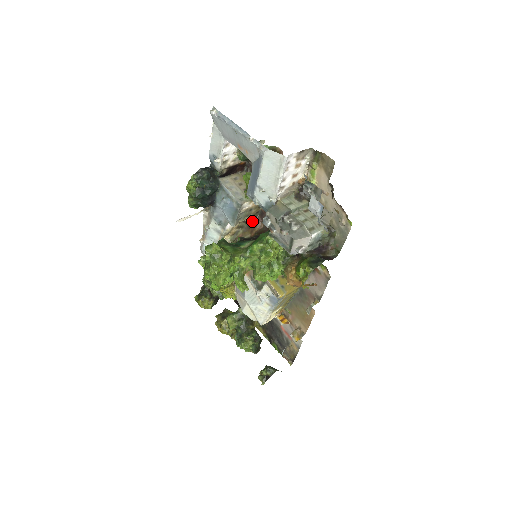
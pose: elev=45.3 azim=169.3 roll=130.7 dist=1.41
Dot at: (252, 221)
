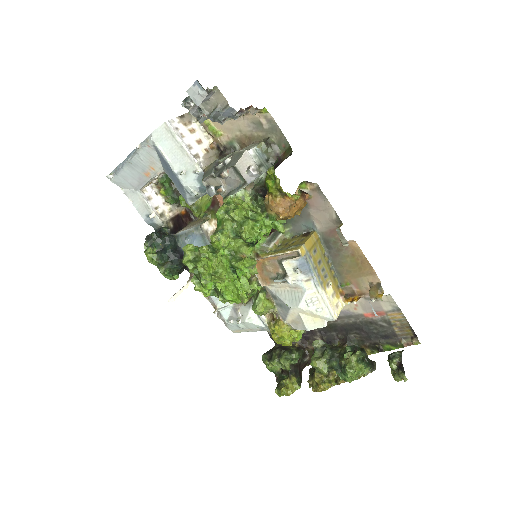
Dot at: occluded
